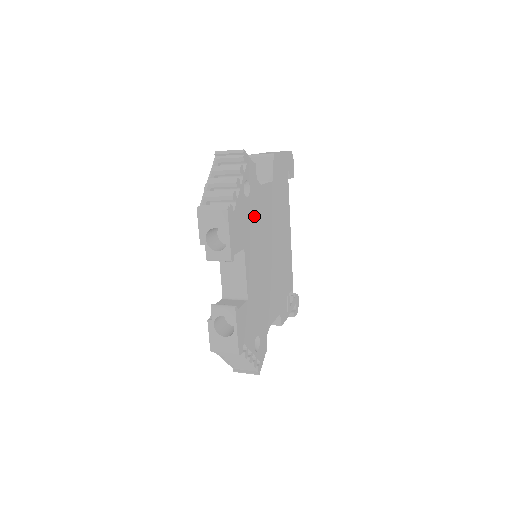
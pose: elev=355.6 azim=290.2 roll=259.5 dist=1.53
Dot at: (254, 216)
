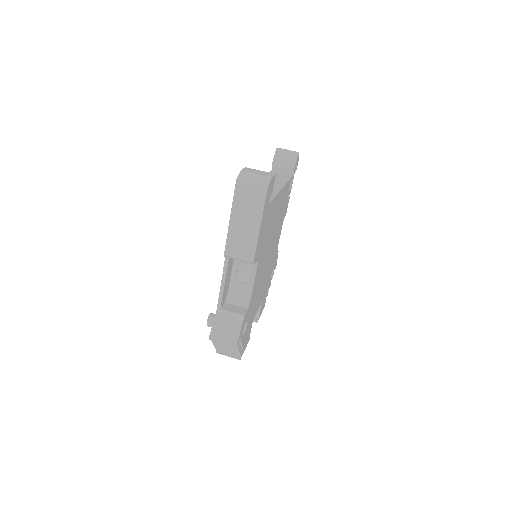
Dot at: (253, 305)
